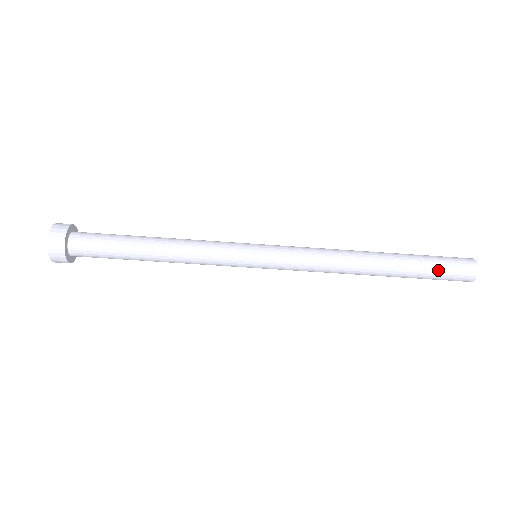
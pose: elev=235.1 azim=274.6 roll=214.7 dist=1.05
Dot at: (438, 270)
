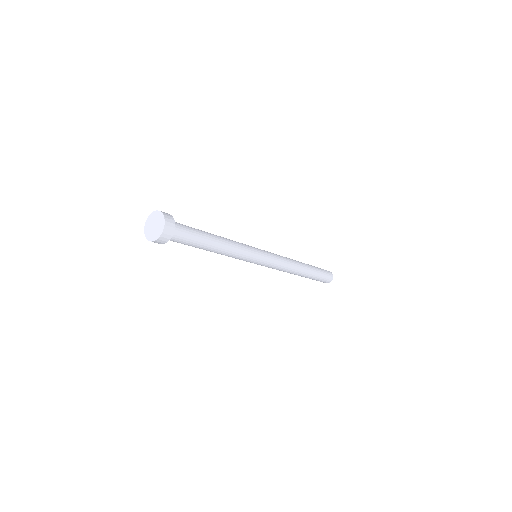
Dot at: (318, 280)
